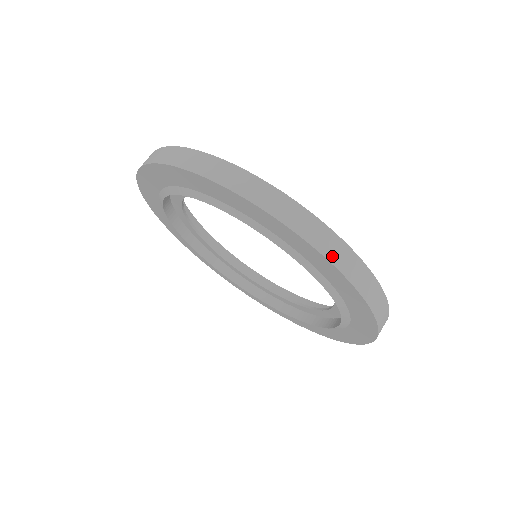
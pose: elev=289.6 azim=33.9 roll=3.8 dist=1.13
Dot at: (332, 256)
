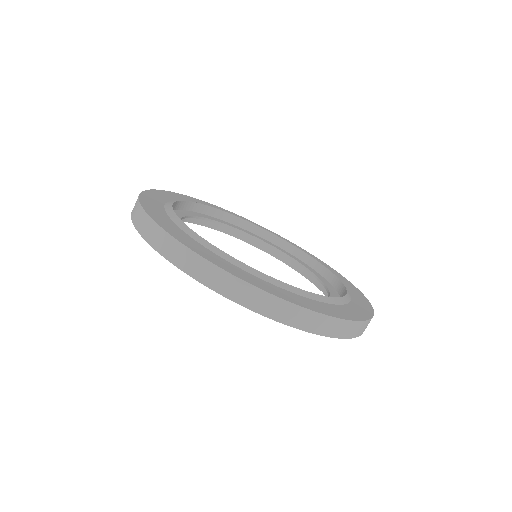
Dot at: occluded
